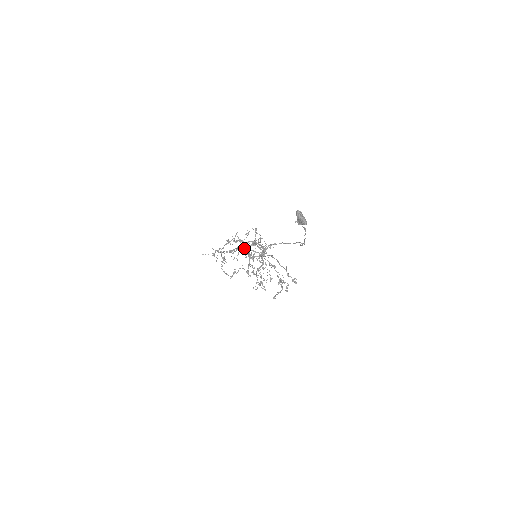
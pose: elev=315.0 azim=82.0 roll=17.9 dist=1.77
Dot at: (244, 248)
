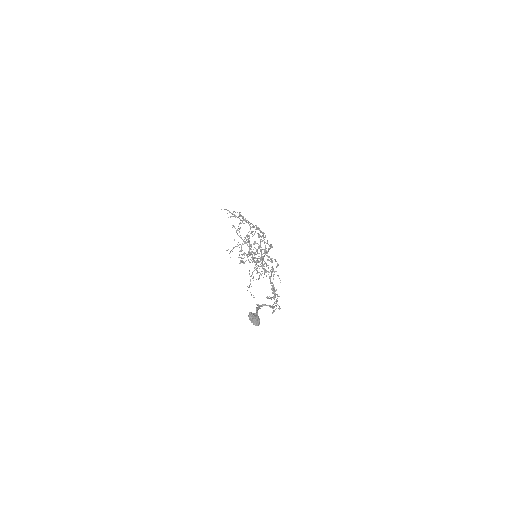
Dot at: (252, 234)
